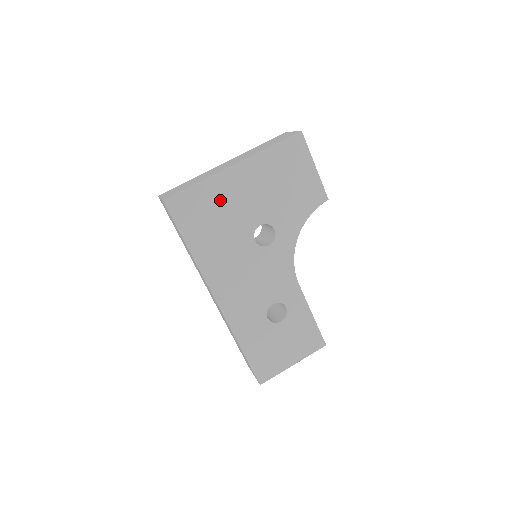
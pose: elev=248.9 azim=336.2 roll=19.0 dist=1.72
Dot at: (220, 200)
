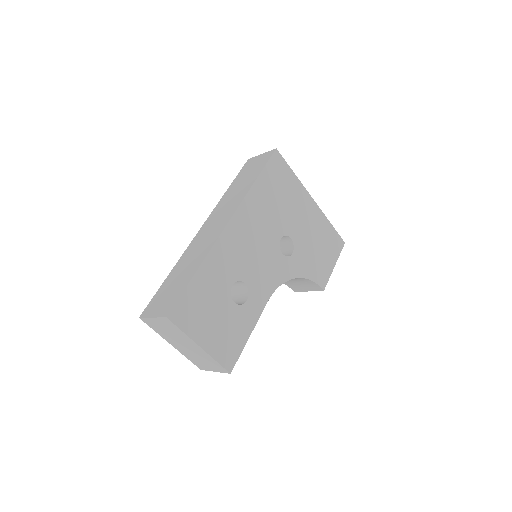
Dot at: (292, 196)
